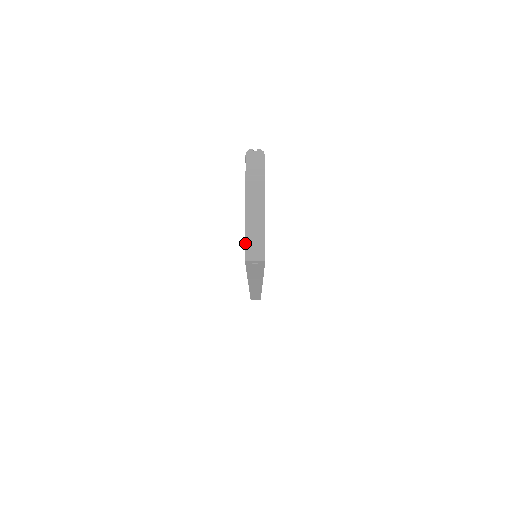
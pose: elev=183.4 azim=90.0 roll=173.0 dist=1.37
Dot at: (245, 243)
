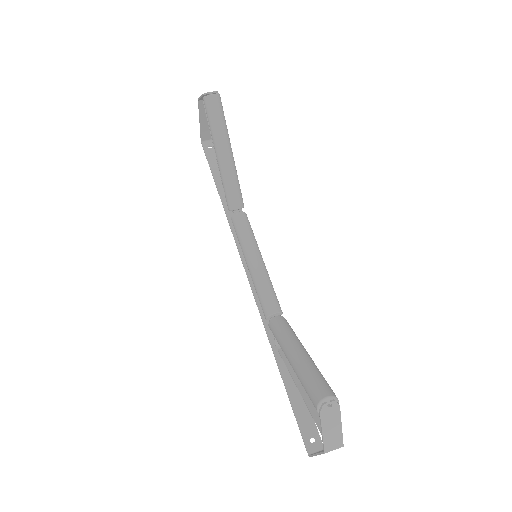
Dot at: occluded
